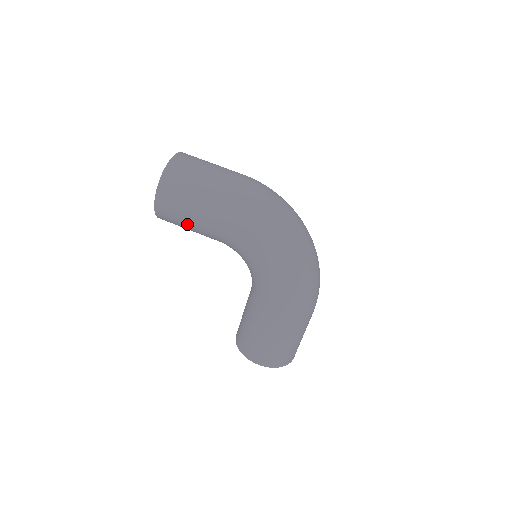
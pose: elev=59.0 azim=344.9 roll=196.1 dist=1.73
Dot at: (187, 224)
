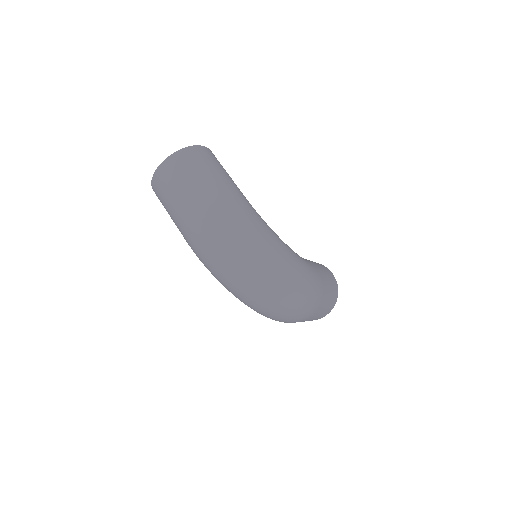
Dot at: occluded
